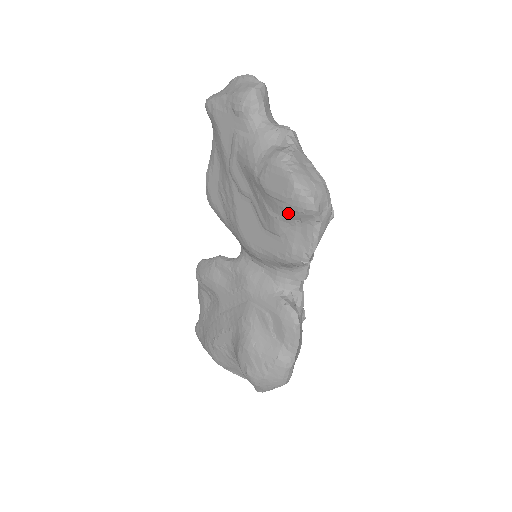
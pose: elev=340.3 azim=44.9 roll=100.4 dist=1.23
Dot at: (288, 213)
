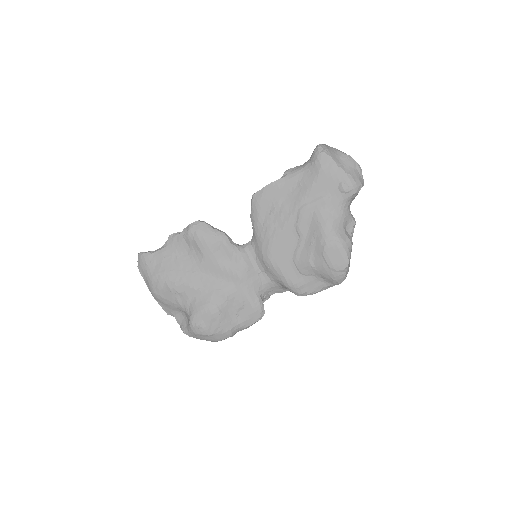
Dot at: (324, 273)
